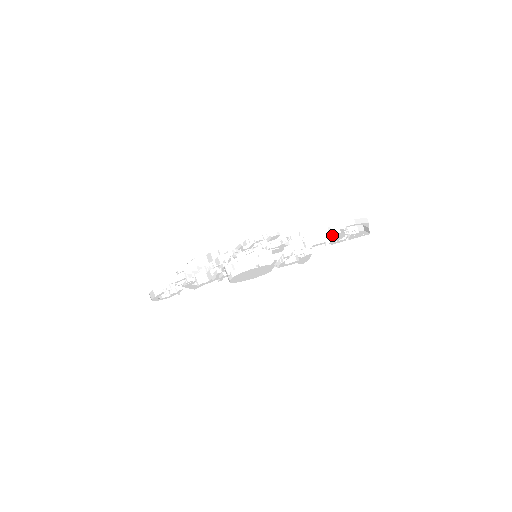
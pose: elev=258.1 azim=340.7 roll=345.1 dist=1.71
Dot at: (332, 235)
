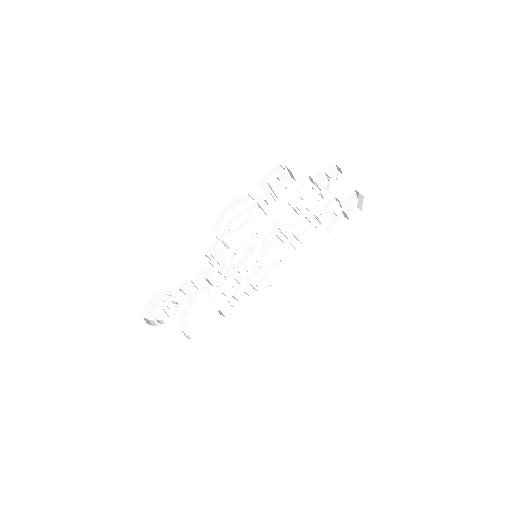
Dot at: (320, 194)
